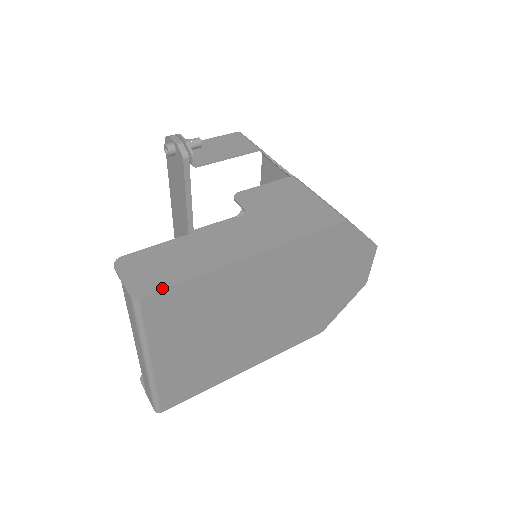
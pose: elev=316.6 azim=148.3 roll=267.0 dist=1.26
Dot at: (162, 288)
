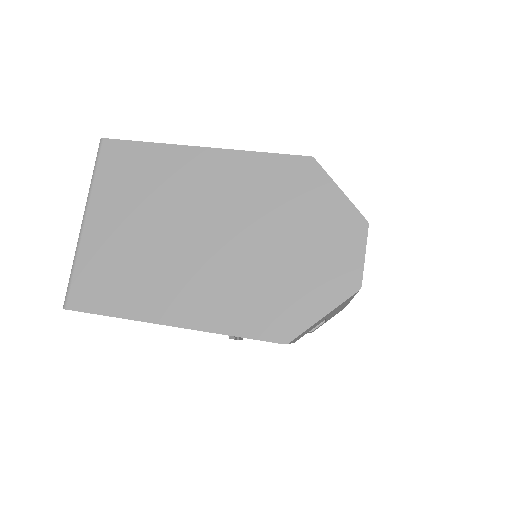
Dot at: (122, 140)
